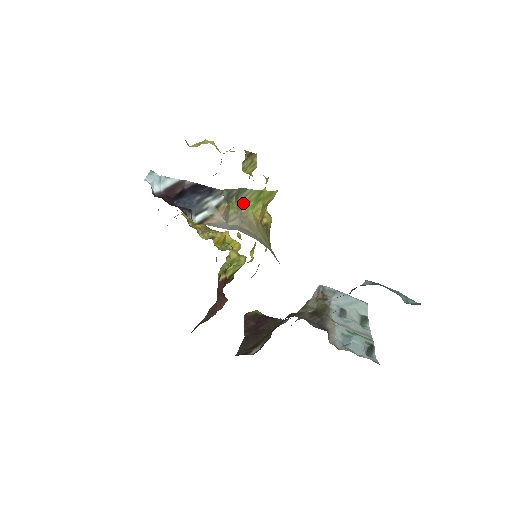
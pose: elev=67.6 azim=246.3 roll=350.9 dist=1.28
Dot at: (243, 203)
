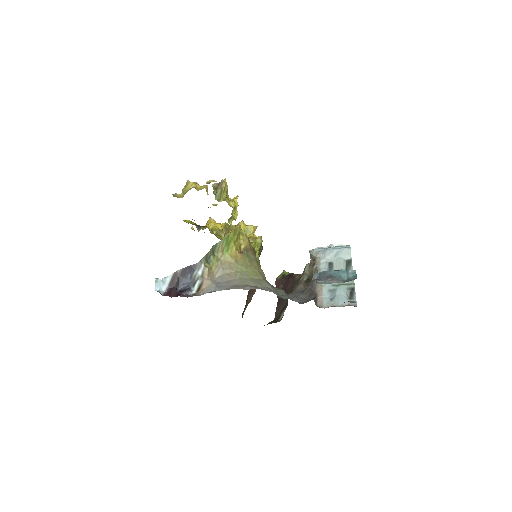
Dot at: (220, 253)
